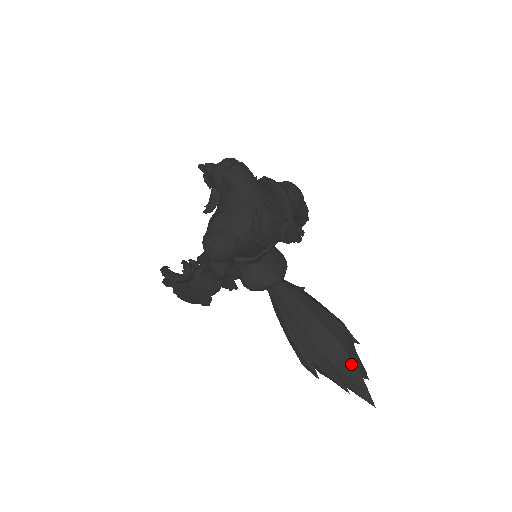
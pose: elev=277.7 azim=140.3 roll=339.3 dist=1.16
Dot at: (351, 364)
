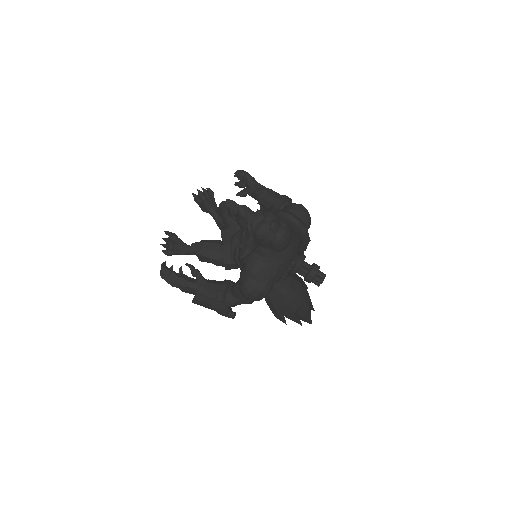
Dot at: (308, 311)
